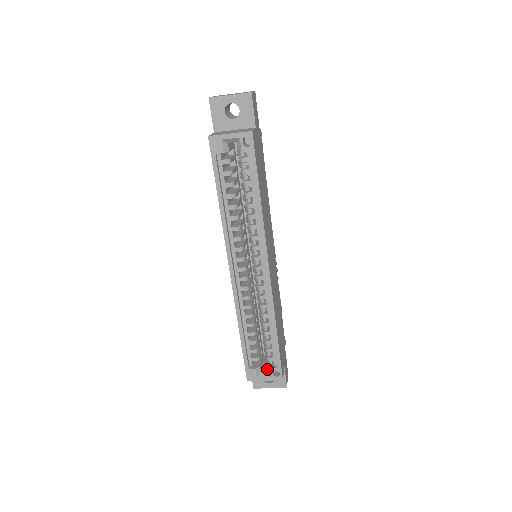
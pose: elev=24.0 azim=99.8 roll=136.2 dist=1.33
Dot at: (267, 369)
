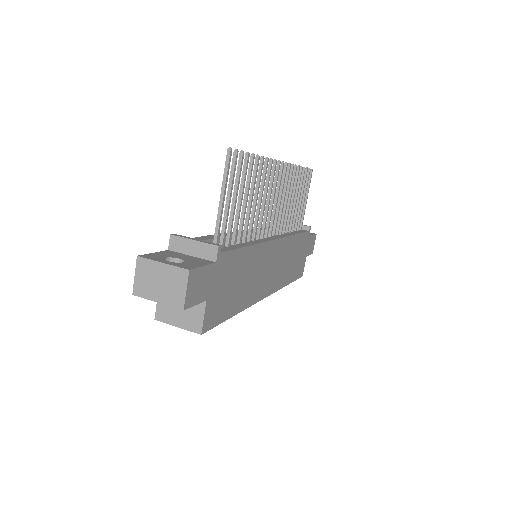
Dot at: occluded
